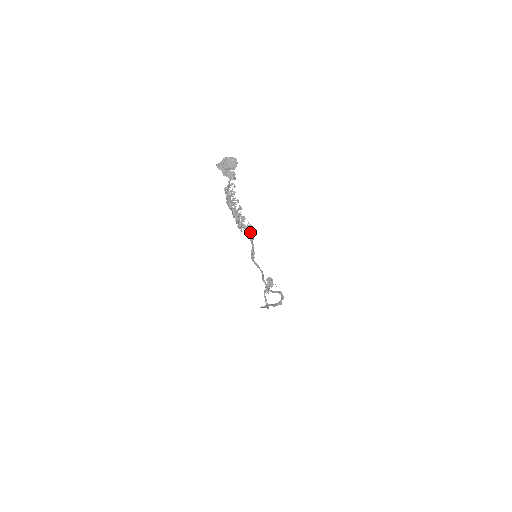
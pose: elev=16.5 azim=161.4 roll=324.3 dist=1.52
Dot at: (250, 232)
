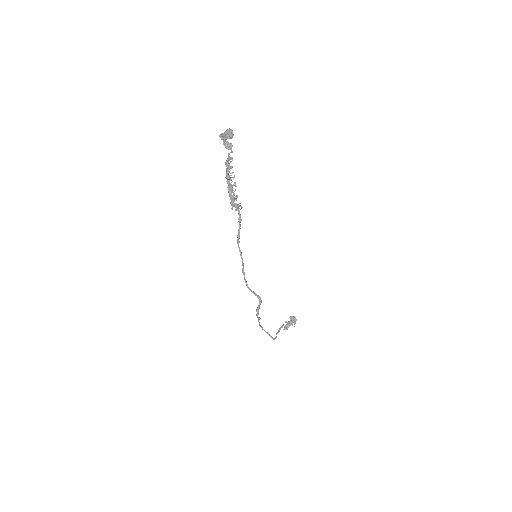
Dot at: (239, 213)
